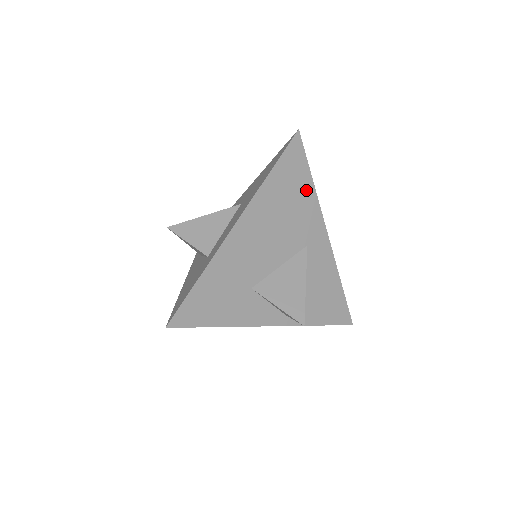
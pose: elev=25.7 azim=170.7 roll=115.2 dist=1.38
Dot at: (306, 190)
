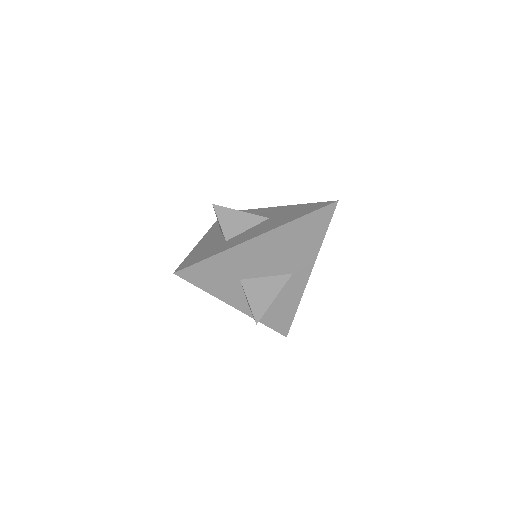
Dot at: (316, 240)
